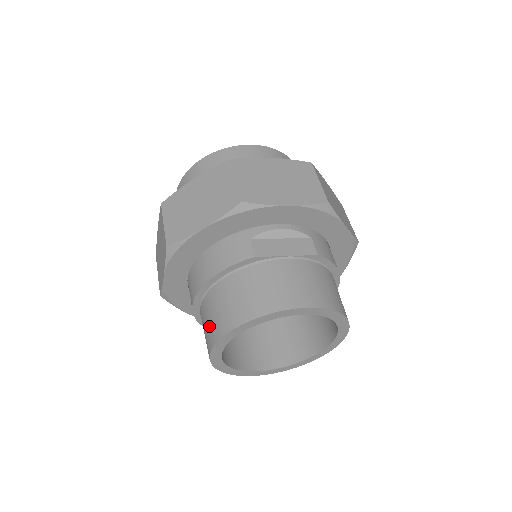
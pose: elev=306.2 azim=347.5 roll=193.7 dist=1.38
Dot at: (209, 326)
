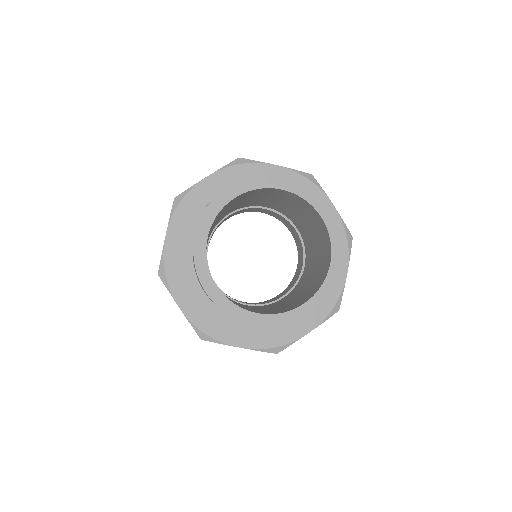
Dot at: (199, 281)
